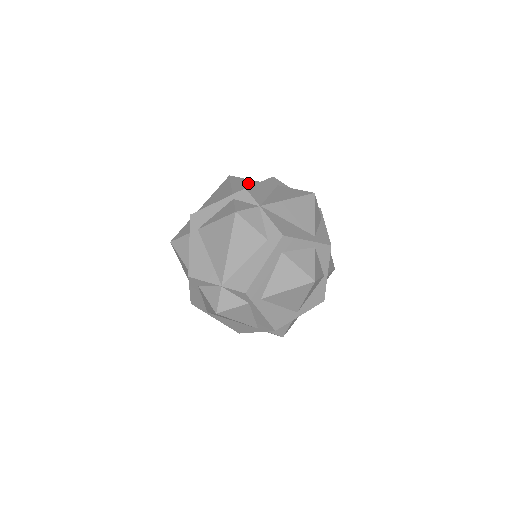
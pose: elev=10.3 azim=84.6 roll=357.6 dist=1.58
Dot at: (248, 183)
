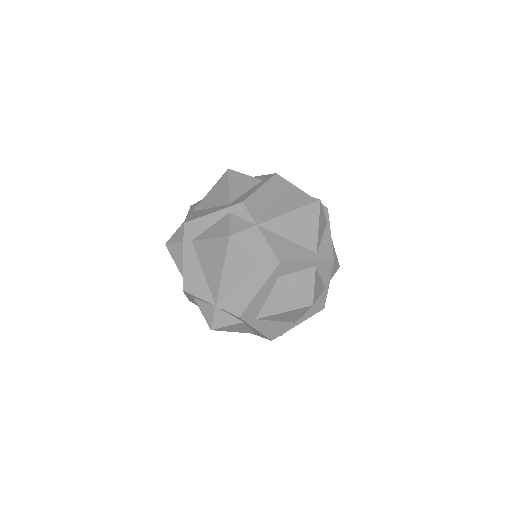
Dot at: (248, 183)
